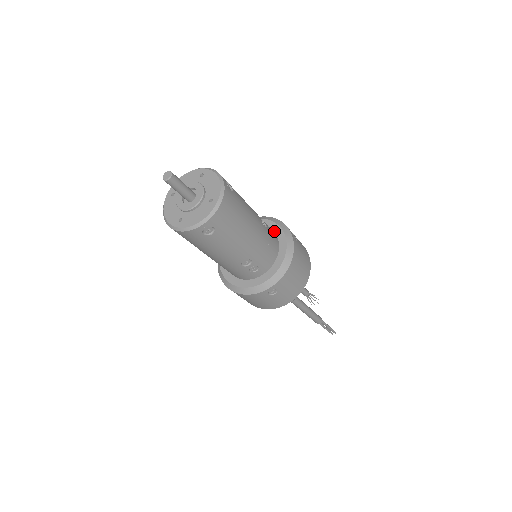
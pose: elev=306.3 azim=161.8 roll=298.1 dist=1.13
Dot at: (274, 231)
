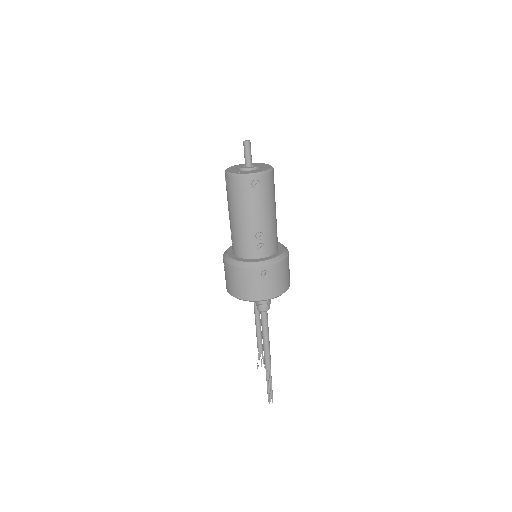
Dot at: occluded
